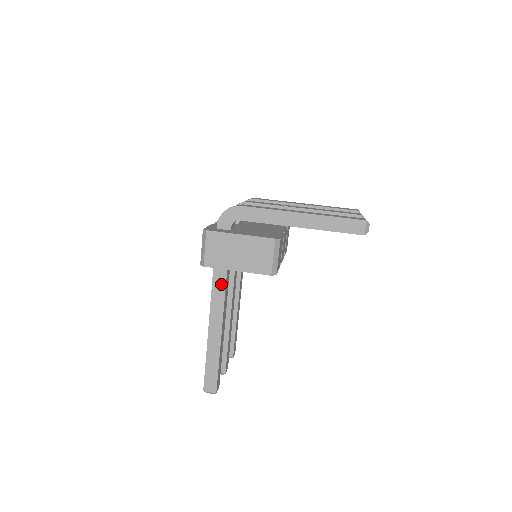
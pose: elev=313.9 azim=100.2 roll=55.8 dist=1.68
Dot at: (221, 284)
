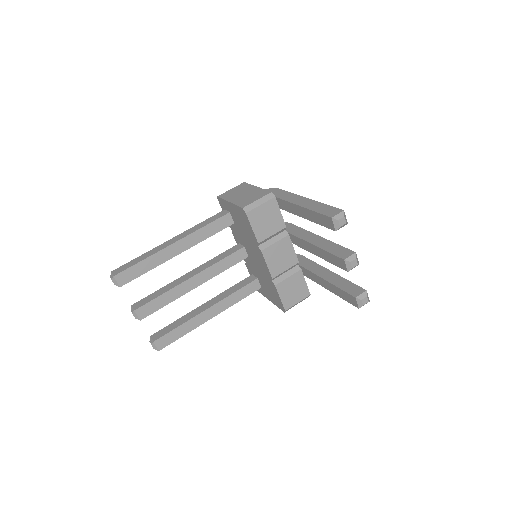
Dot at: (213, 219)
